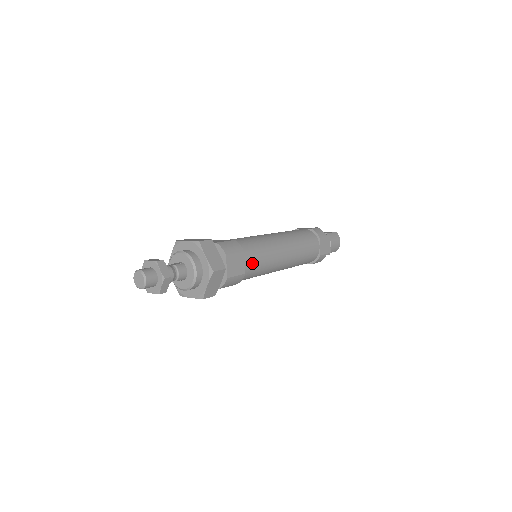
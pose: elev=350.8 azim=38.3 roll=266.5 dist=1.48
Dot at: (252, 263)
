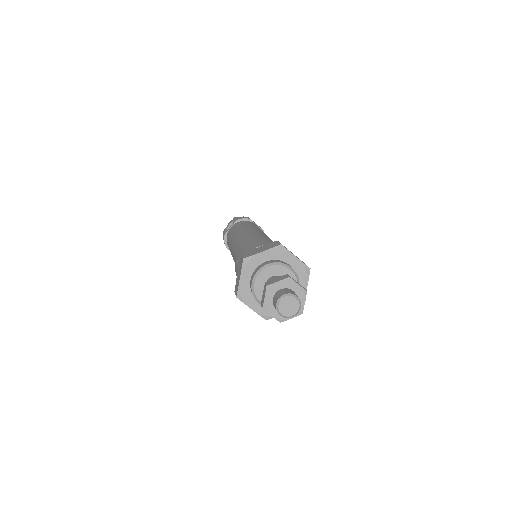
Dot at: occluded
